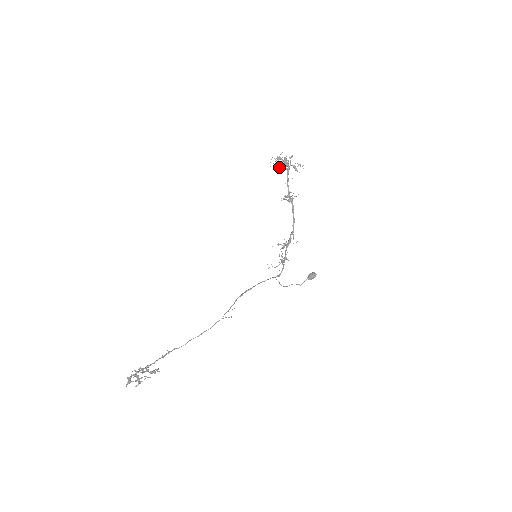
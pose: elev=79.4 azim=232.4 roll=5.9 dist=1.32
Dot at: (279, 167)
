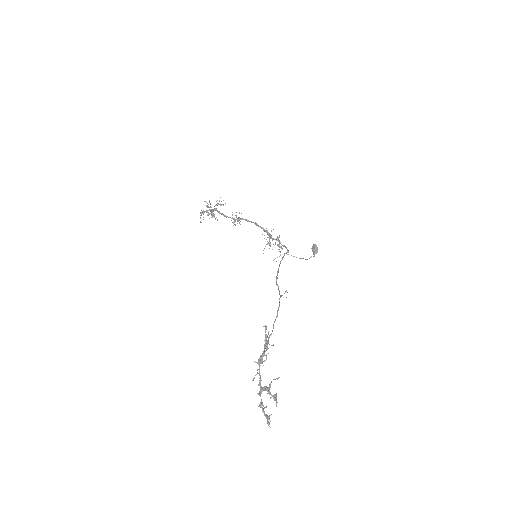
Dot at: occluded
